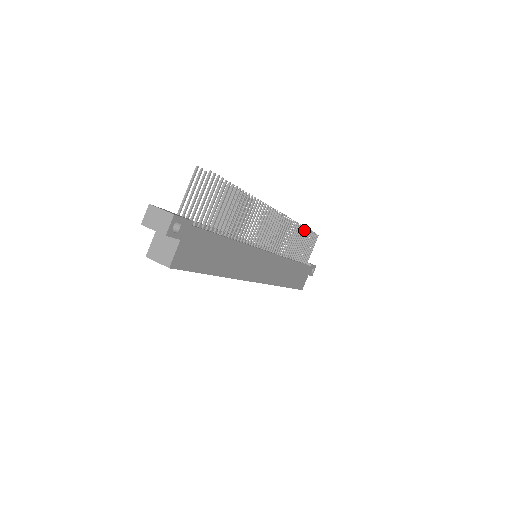
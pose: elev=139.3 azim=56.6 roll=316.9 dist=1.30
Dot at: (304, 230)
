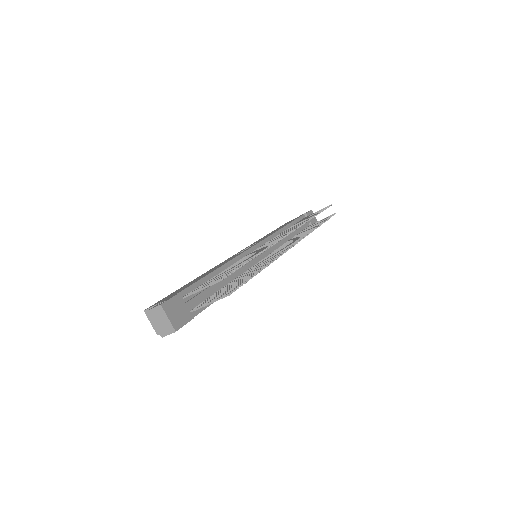
Dot at: (320, 225)
